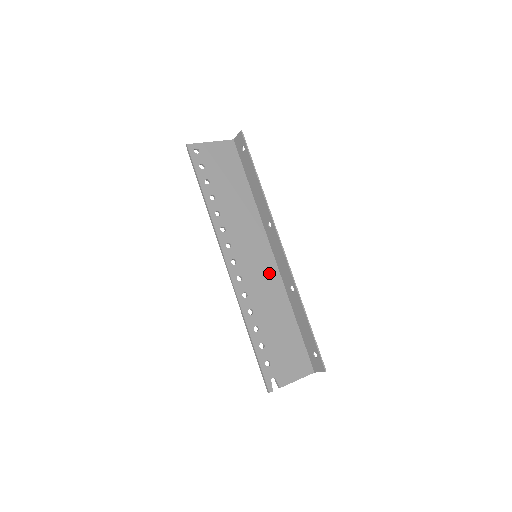
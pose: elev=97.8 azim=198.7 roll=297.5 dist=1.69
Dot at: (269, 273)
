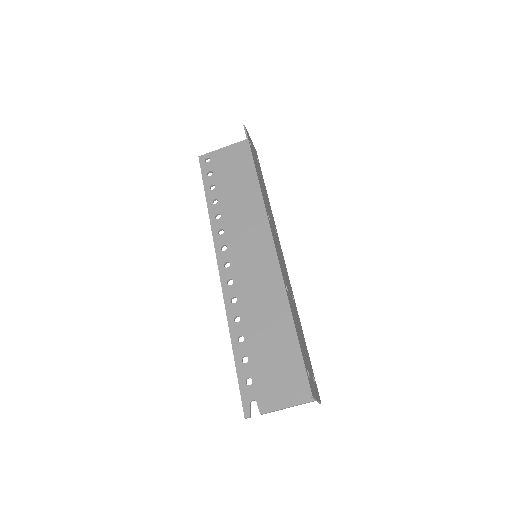
Dot at: (268, 274)
